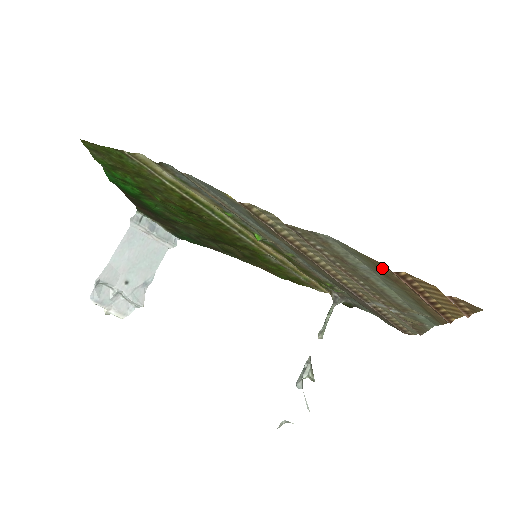
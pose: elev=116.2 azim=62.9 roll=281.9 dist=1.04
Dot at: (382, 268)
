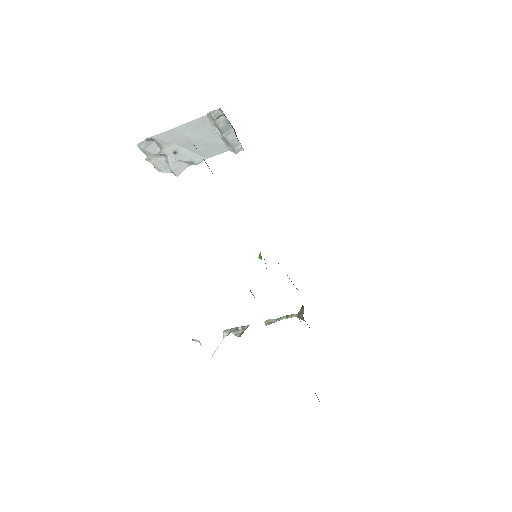
Dot at: occluded
